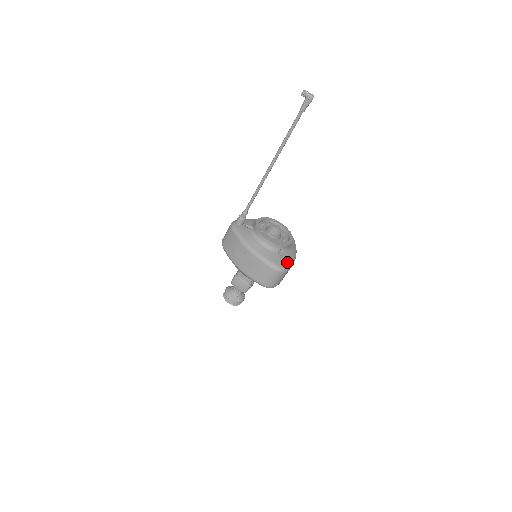
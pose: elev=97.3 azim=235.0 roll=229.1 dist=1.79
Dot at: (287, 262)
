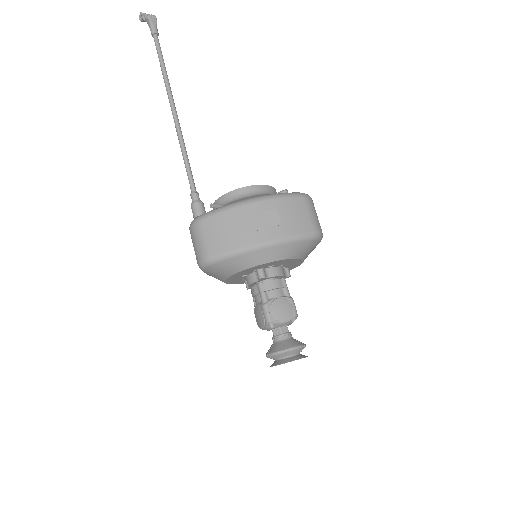
Dot at: occluded
